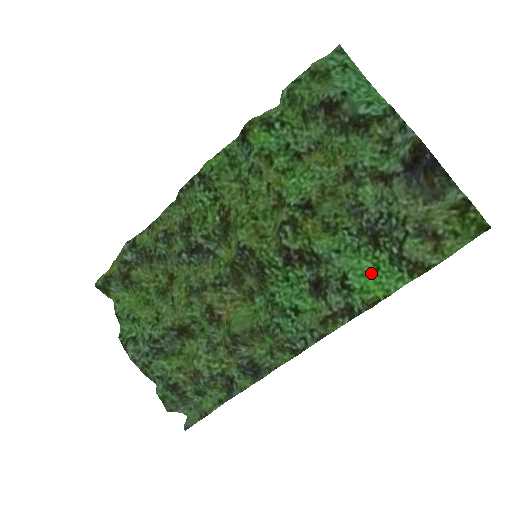
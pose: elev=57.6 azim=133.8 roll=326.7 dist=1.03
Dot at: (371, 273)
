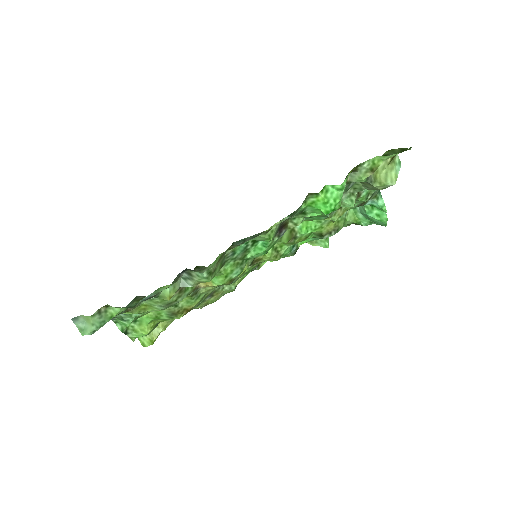
Dot at: (326, 211)
